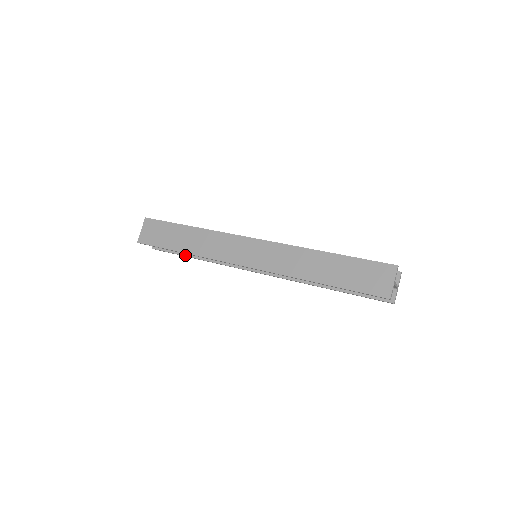
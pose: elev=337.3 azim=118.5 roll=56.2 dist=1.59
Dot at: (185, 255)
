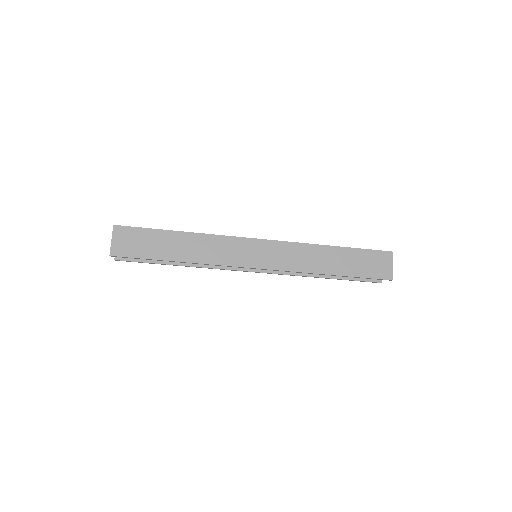
Dot at: (163, 263)
